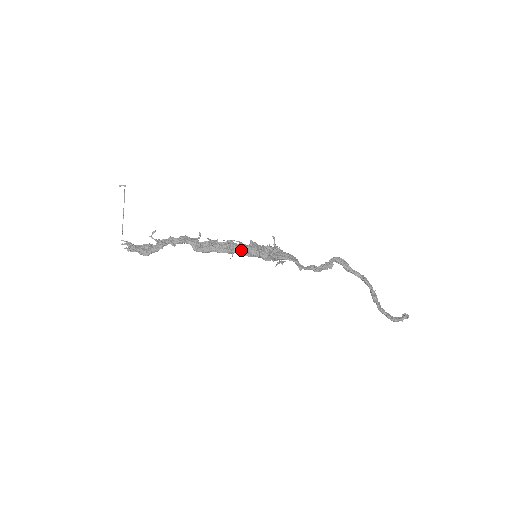
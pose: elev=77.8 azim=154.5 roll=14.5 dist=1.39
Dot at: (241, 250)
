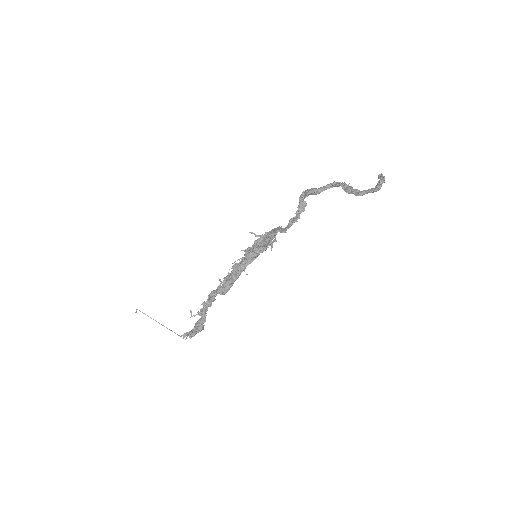
Dot at: (244, 263)
